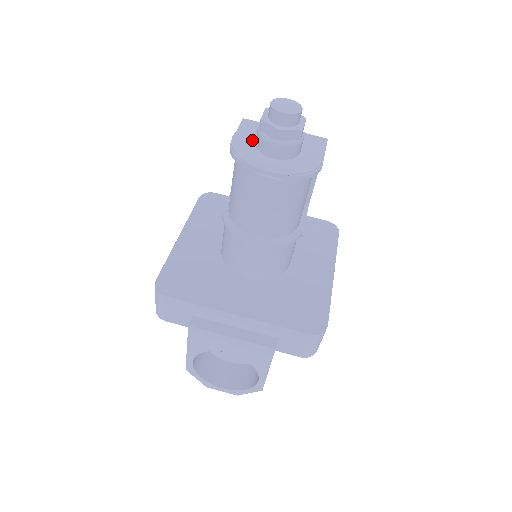
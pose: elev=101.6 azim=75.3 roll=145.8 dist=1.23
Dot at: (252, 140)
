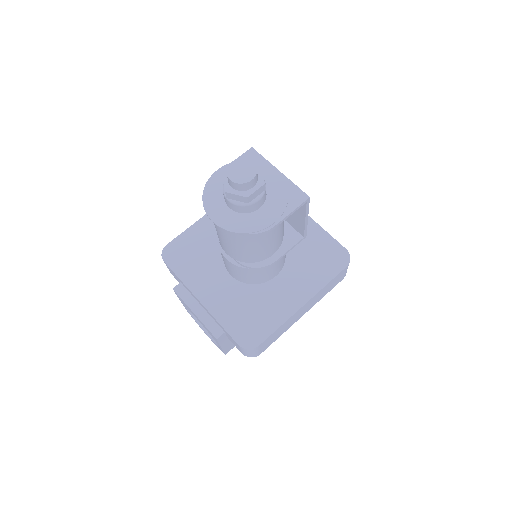
Dot at: occluded
